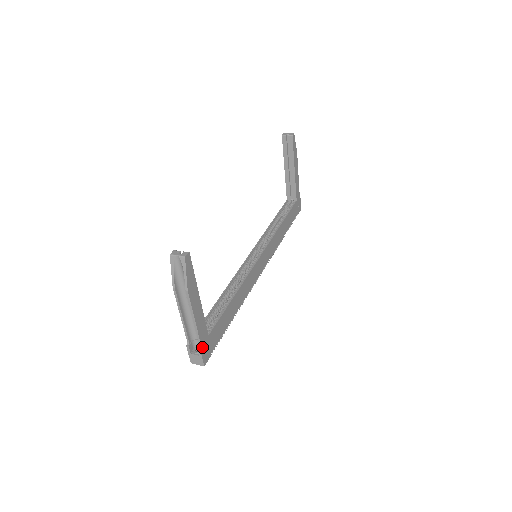
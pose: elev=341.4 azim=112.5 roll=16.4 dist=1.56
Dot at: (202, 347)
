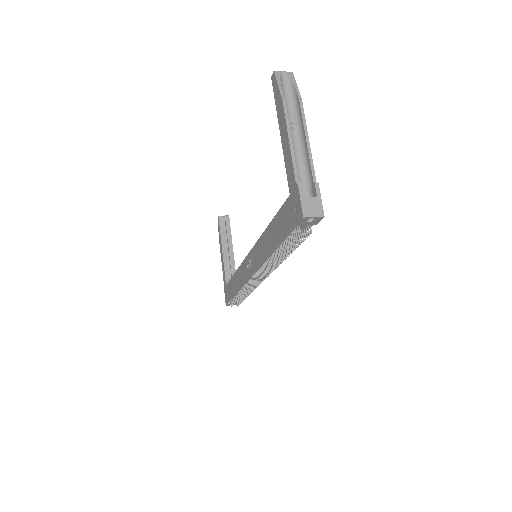
Dot at: (316, 189)
